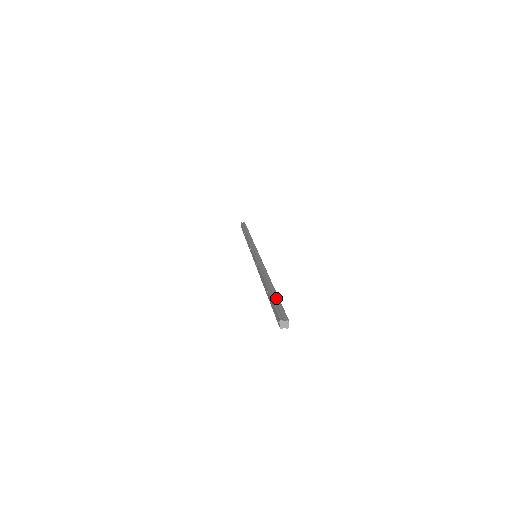
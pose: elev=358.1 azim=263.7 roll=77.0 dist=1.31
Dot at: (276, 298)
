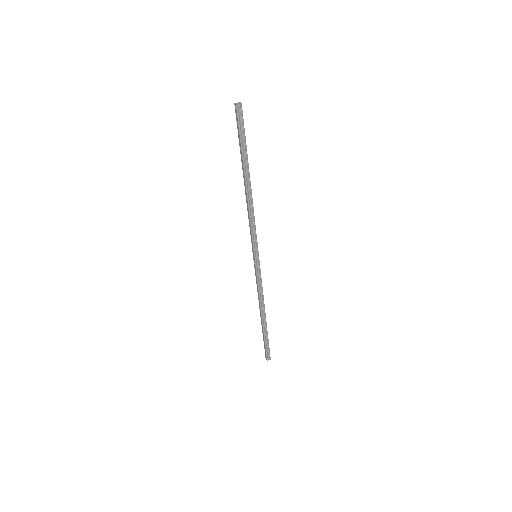
Dot at: (267, 339)
